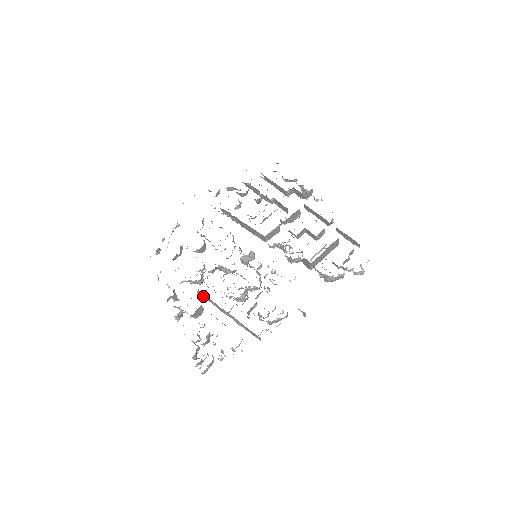
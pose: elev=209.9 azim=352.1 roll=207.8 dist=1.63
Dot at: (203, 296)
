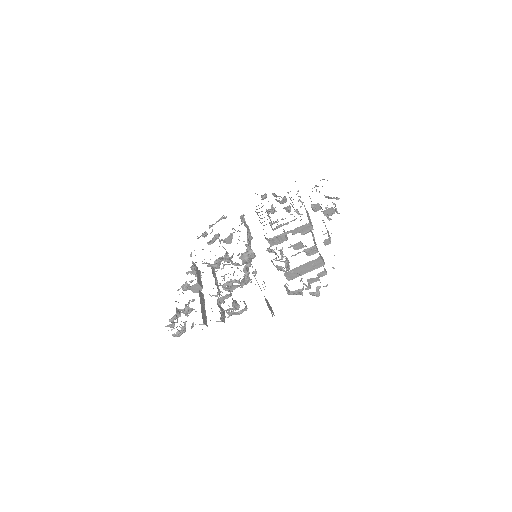
Dot at: occluded
